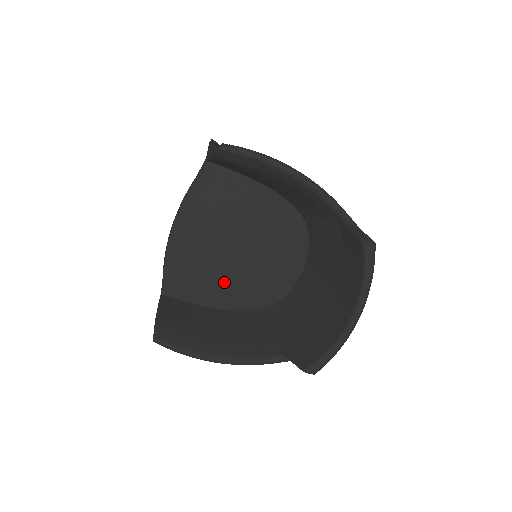
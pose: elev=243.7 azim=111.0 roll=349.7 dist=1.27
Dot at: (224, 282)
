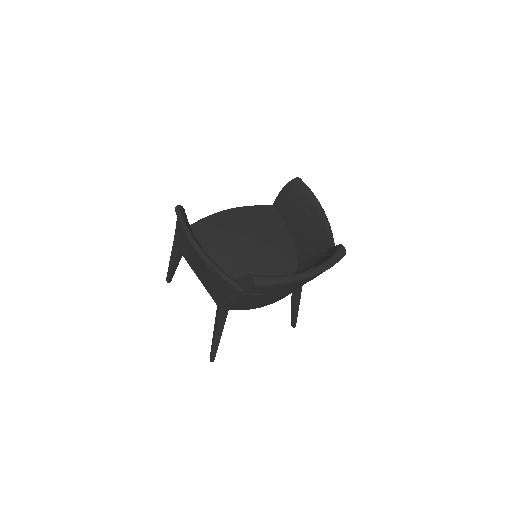
Dot at: (225, 251)
